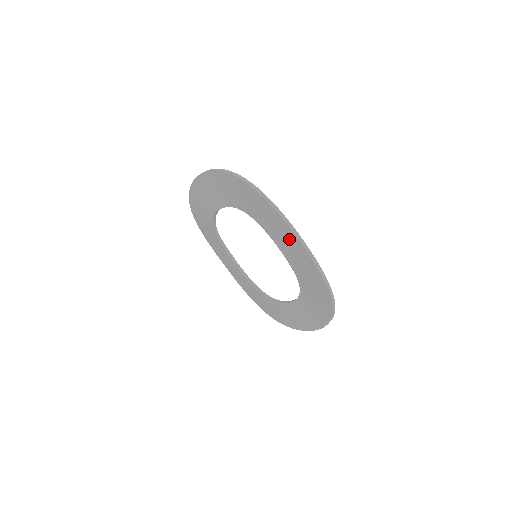
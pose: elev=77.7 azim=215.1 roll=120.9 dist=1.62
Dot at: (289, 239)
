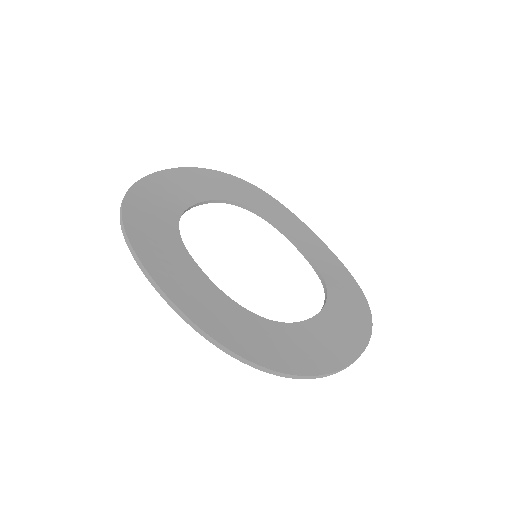
Dot at: (270, 356)
